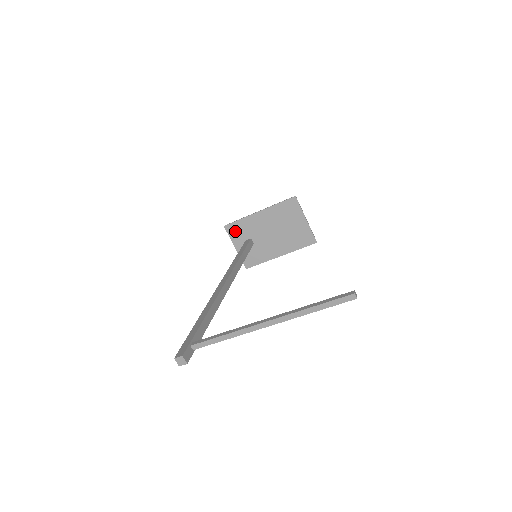
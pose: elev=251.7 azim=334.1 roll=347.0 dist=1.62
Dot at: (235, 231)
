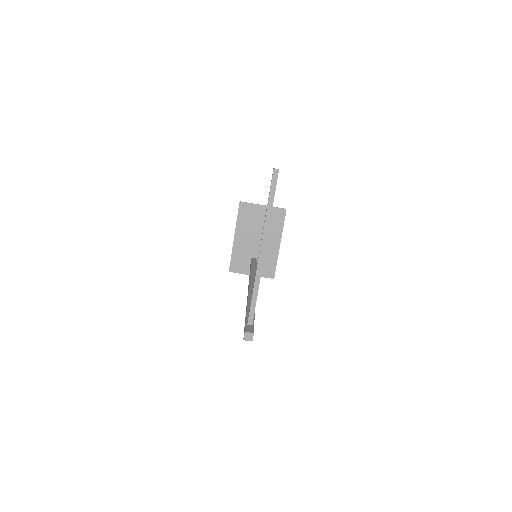
Dot at: (238, 266)
